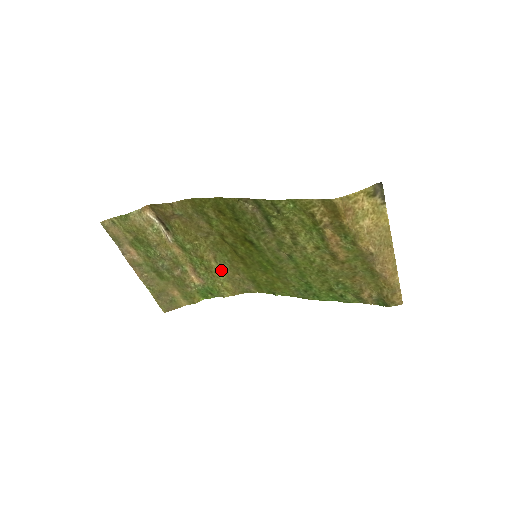
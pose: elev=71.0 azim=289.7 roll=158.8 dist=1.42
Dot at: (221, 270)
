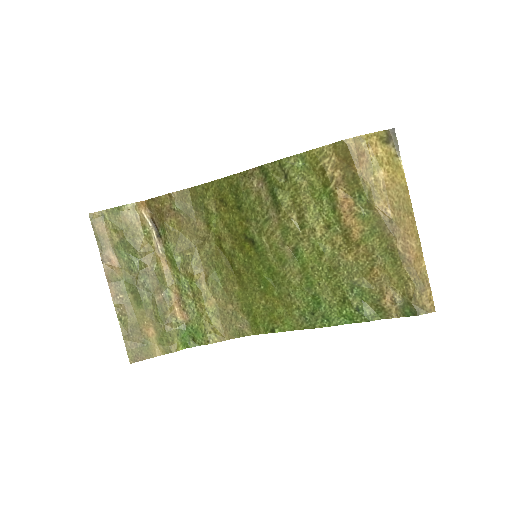
Dot at: (211, 298)
